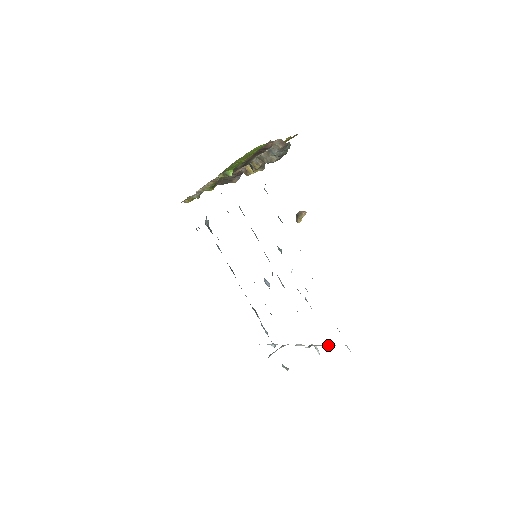
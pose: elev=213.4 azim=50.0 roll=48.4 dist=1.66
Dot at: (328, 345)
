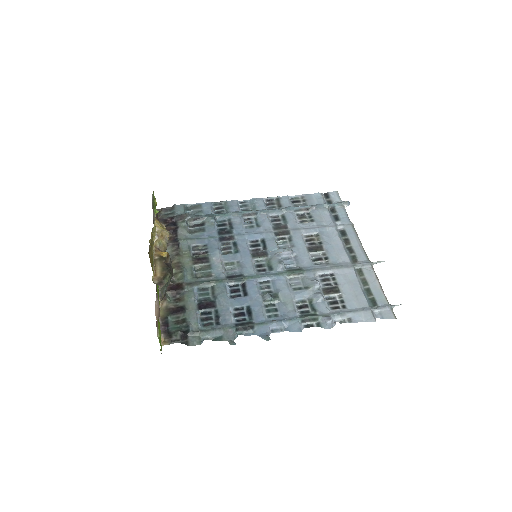
Dot at: occluded
